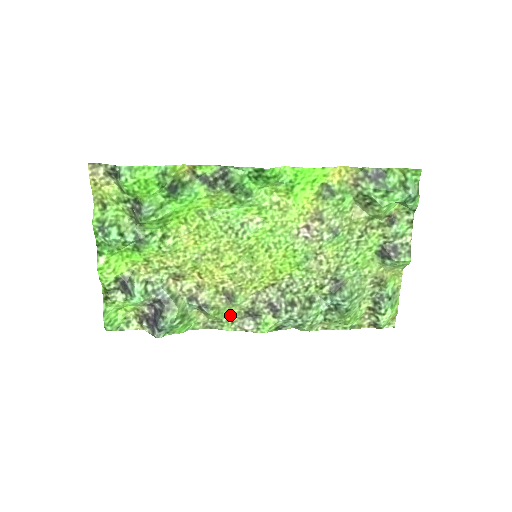
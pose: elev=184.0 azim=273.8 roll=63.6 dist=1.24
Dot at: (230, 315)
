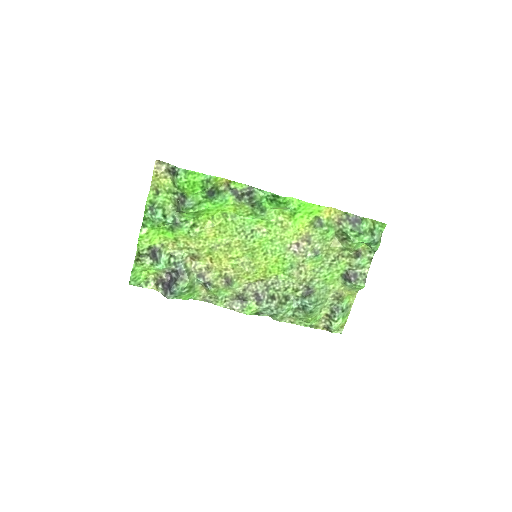
Dot at: (225, 295)
